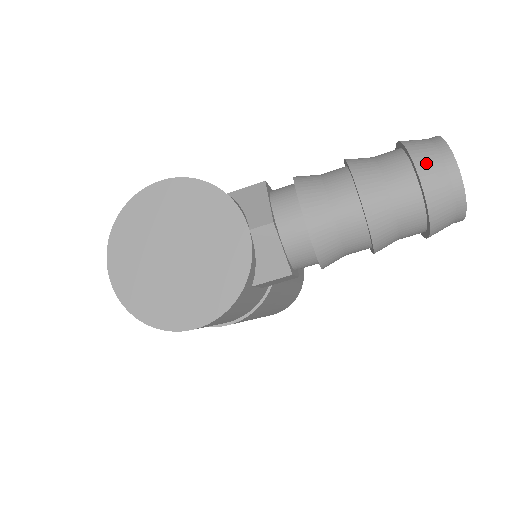
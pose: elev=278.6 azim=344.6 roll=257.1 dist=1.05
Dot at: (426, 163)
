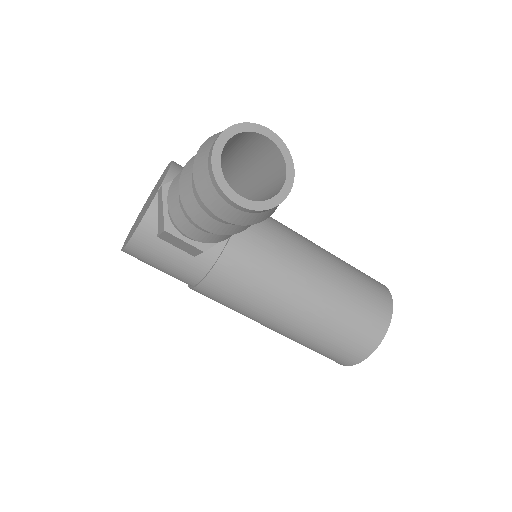
Dot at: (209, 140)
